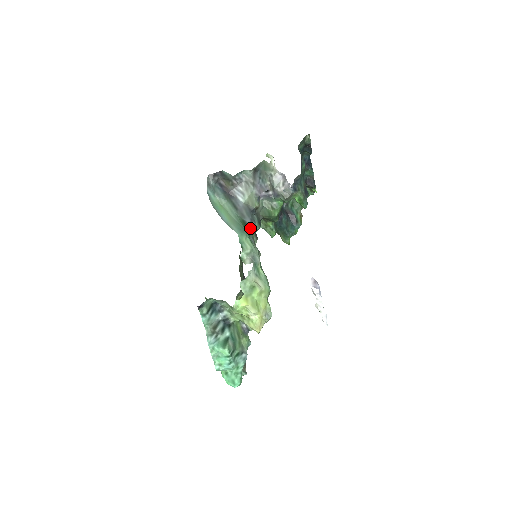
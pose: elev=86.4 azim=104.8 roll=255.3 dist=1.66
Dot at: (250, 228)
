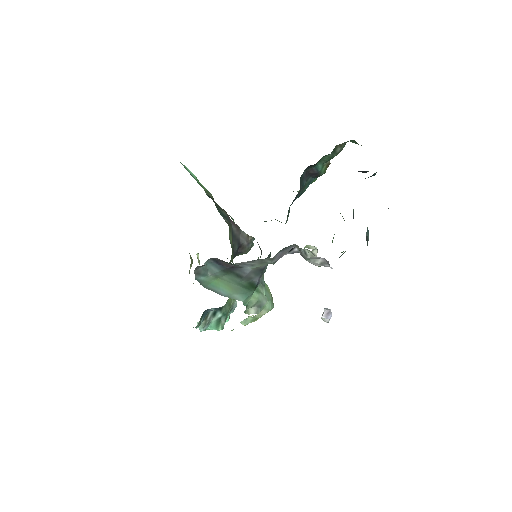
Dot at: (258, 283)
